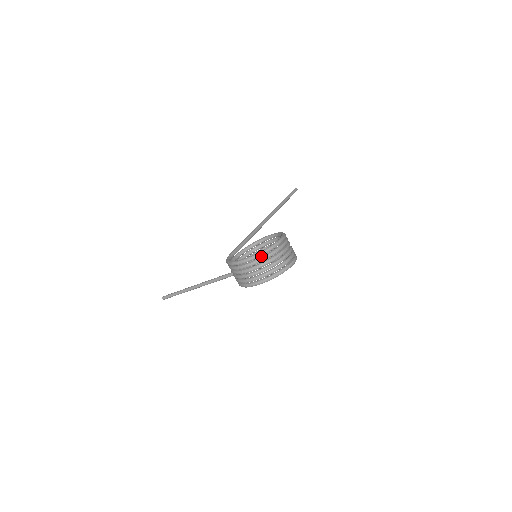
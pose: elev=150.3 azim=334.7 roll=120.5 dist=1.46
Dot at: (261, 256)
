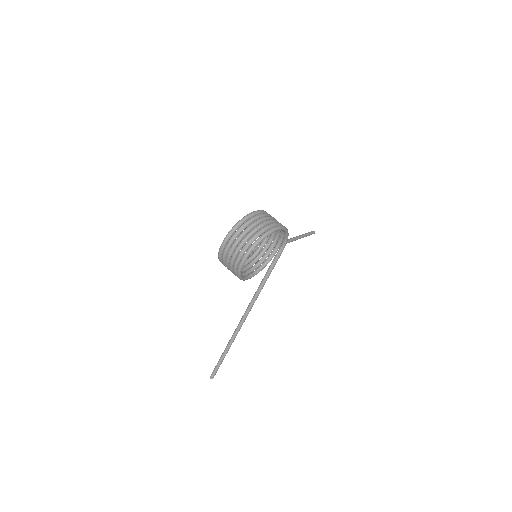
Dot at: (263, 257)
